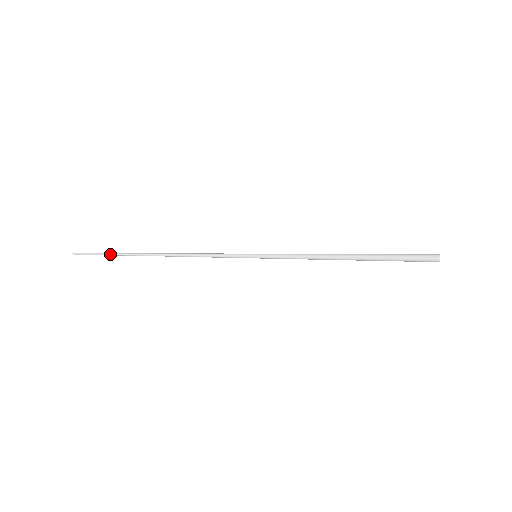
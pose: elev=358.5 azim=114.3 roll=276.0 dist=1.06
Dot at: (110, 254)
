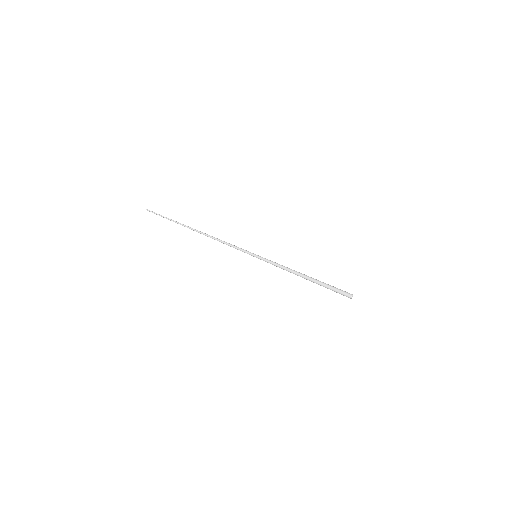
Dot at: (170, 219)
